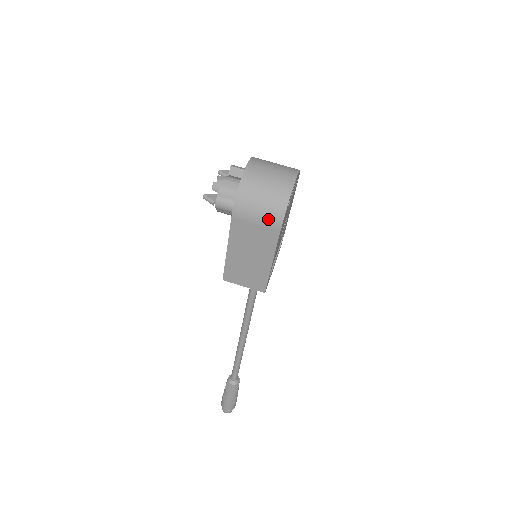
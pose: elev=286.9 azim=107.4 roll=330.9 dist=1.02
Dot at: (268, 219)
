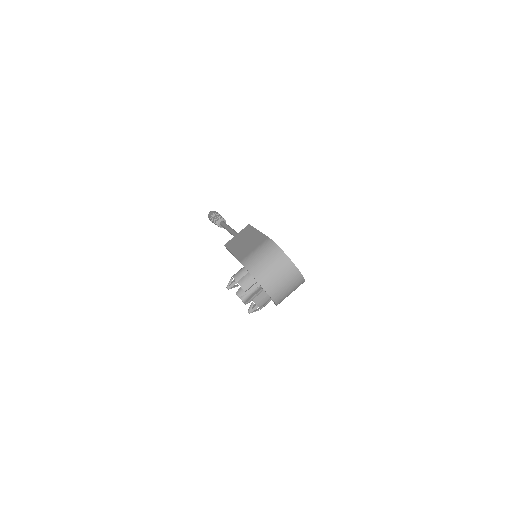
Dot at: occluded
